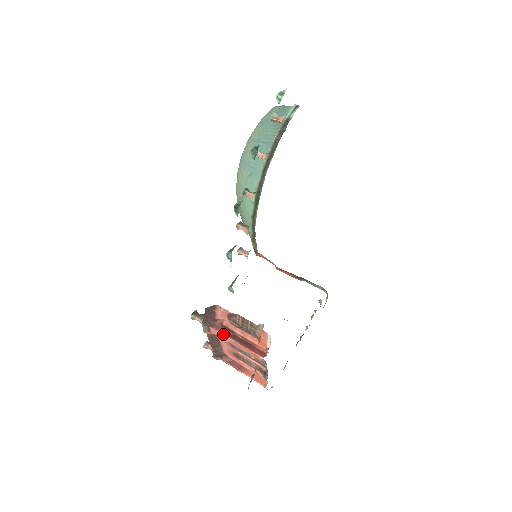
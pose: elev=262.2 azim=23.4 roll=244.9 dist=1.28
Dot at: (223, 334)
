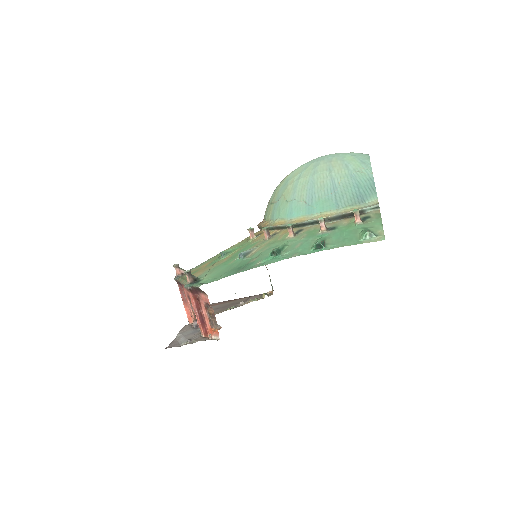
Dot at: (194, 303)
